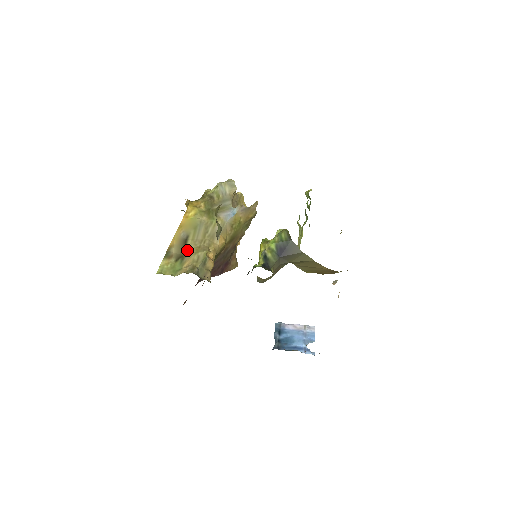
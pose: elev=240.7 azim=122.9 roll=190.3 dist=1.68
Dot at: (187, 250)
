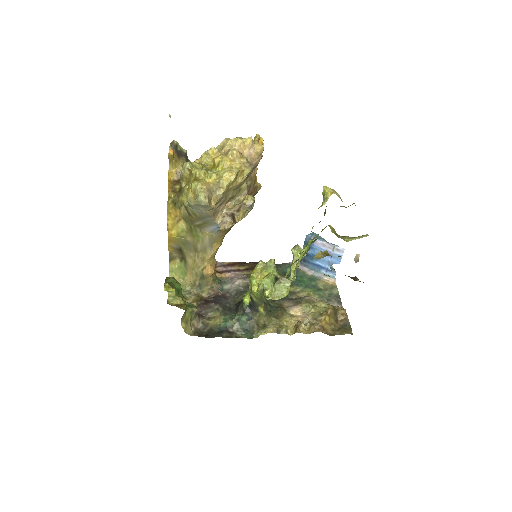
Dot at: (186, 256)
